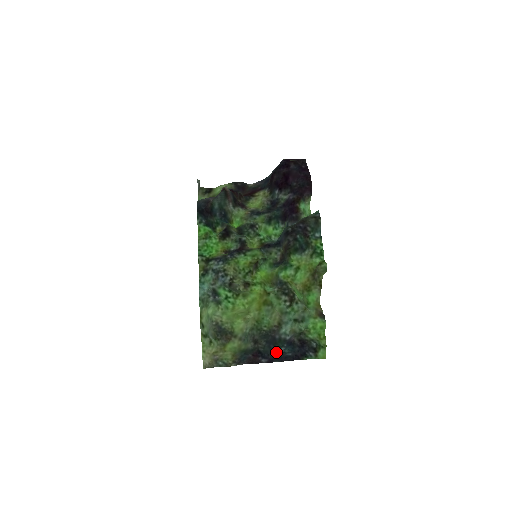
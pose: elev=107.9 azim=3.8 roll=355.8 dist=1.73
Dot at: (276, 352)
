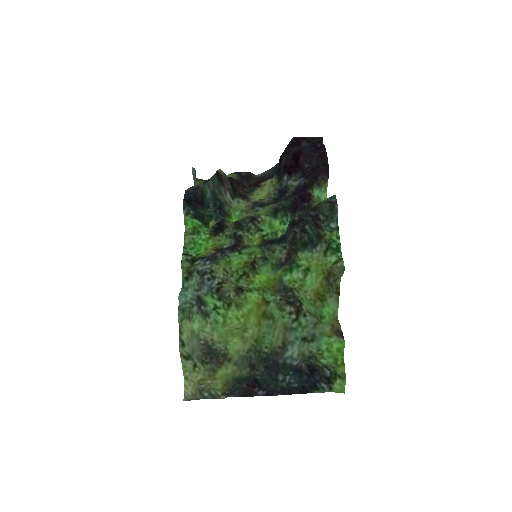
Dot at: (278, 382)
